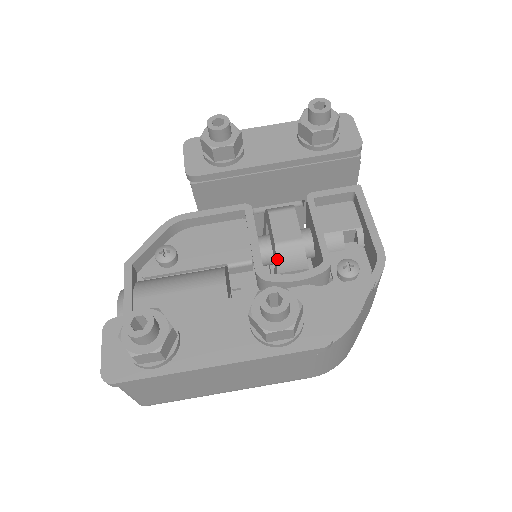
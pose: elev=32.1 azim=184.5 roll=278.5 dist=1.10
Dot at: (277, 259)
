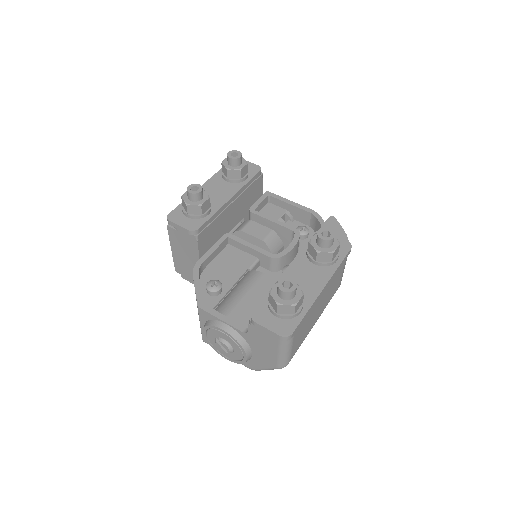
Dot at: (269, 248)
